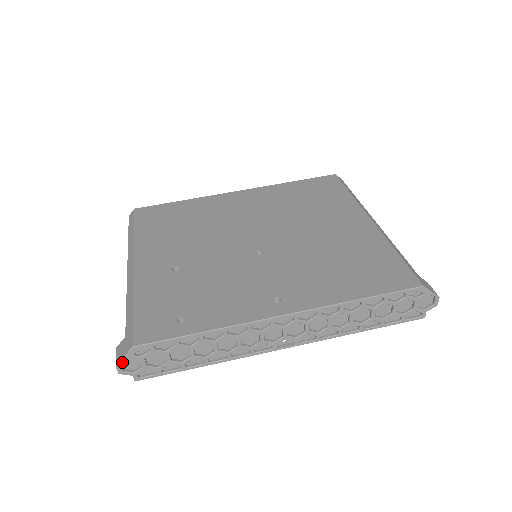
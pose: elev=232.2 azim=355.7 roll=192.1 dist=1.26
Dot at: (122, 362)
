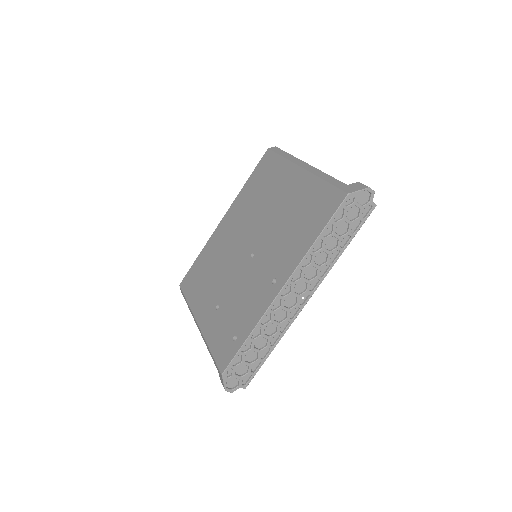
Dot at: (227, 386)
